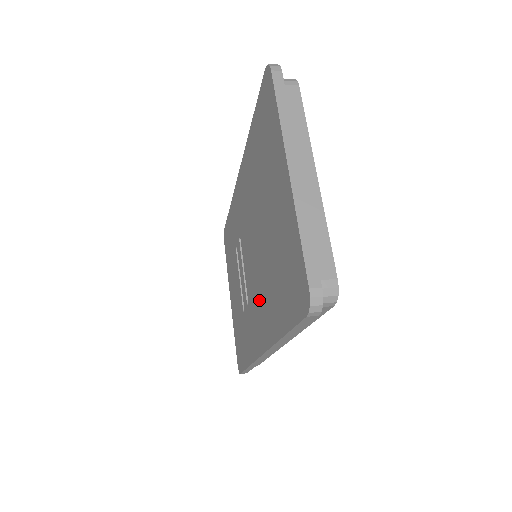
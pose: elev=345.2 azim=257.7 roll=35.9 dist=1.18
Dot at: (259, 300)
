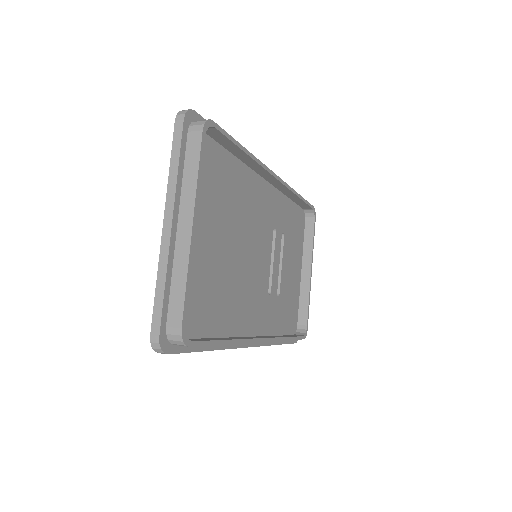
Dot at: occluded
